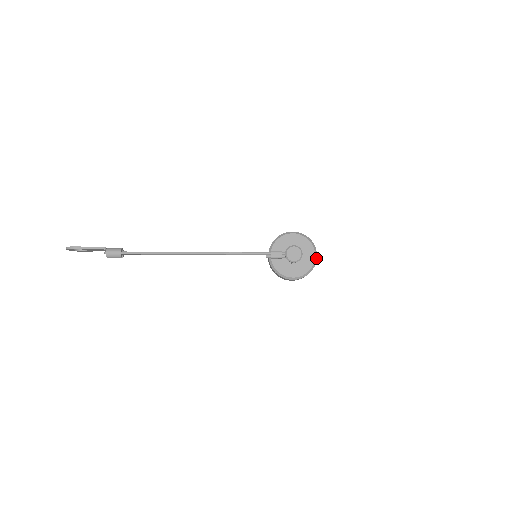
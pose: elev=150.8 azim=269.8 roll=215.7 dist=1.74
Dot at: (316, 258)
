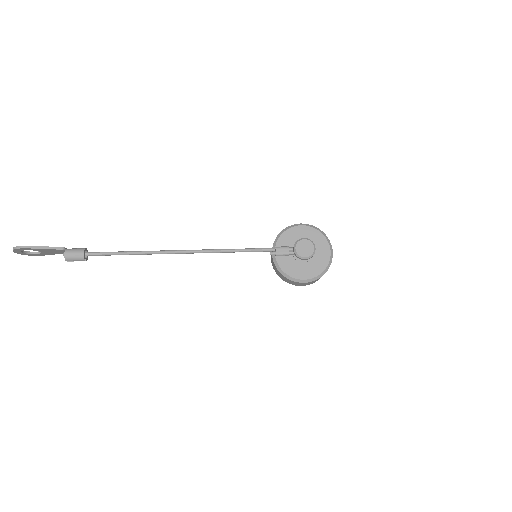
Dot at: (332, 255)
